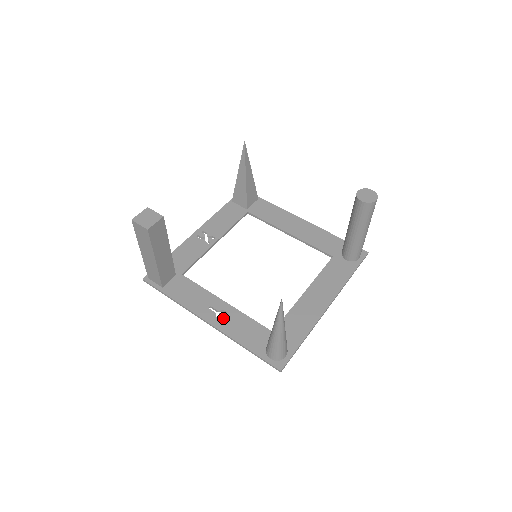
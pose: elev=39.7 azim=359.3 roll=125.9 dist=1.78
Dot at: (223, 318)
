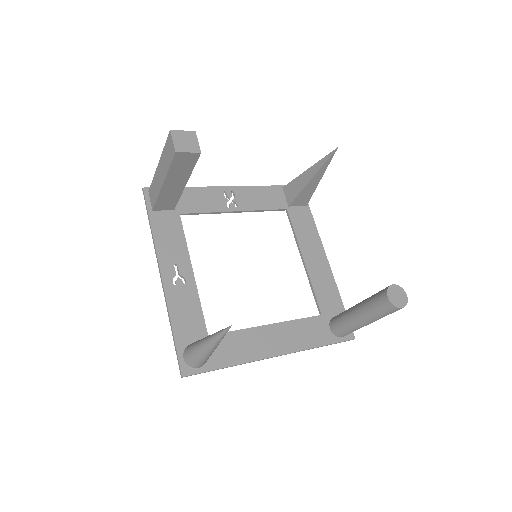
Dot at: (178, 285)
